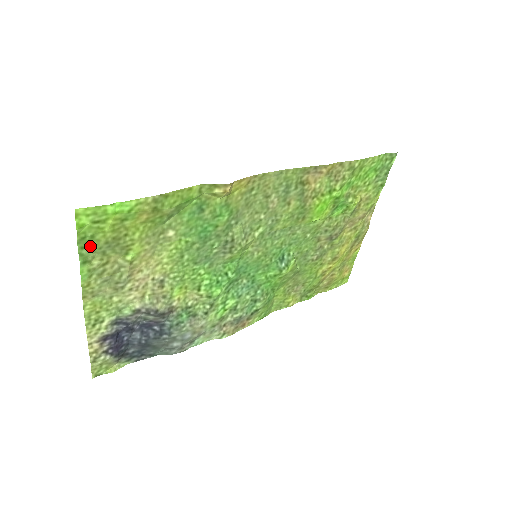
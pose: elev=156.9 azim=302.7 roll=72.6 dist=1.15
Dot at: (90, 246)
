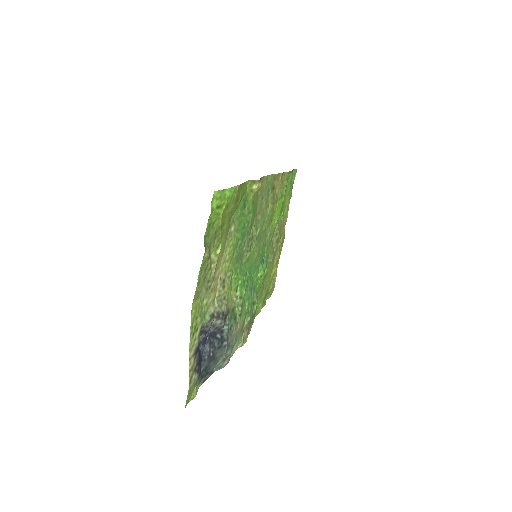
Dot at: (208, 235)
